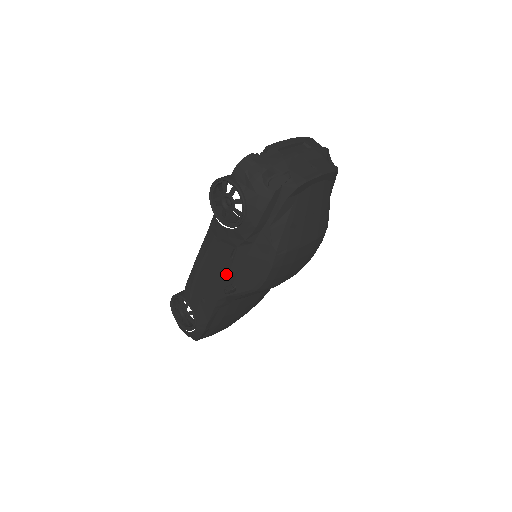
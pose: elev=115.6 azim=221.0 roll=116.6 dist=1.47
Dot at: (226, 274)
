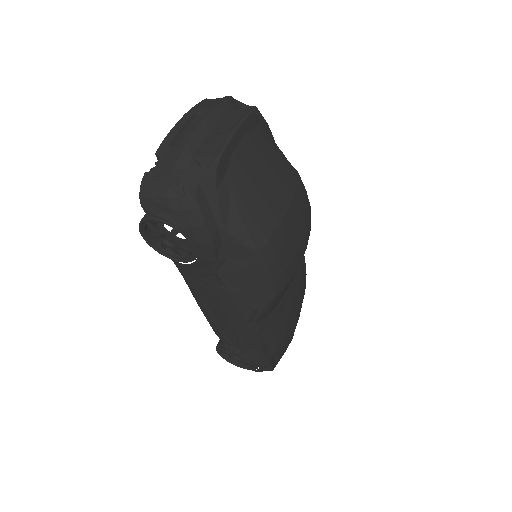
Dot at: (233, 304)
